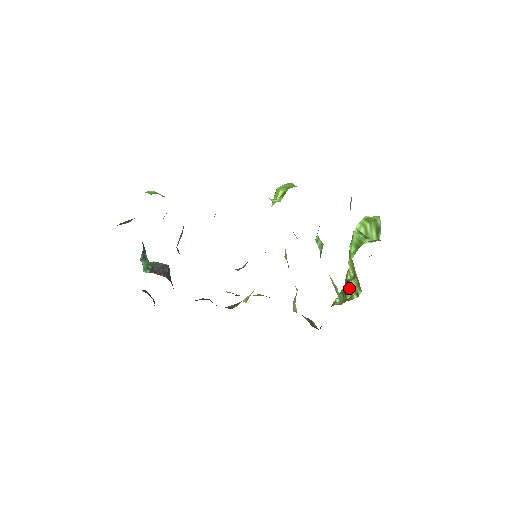
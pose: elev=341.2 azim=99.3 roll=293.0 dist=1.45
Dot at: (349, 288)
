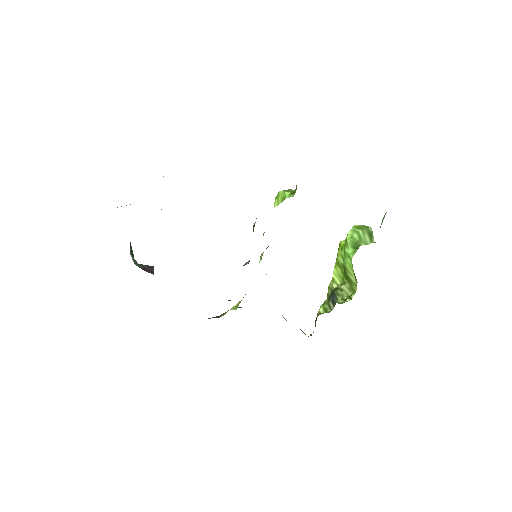
Dot at: (340, 293)
